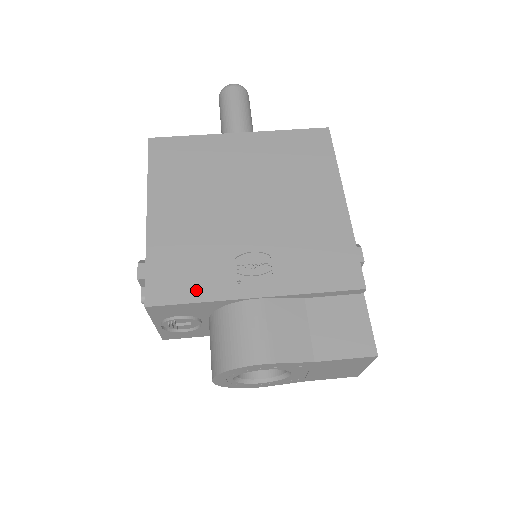
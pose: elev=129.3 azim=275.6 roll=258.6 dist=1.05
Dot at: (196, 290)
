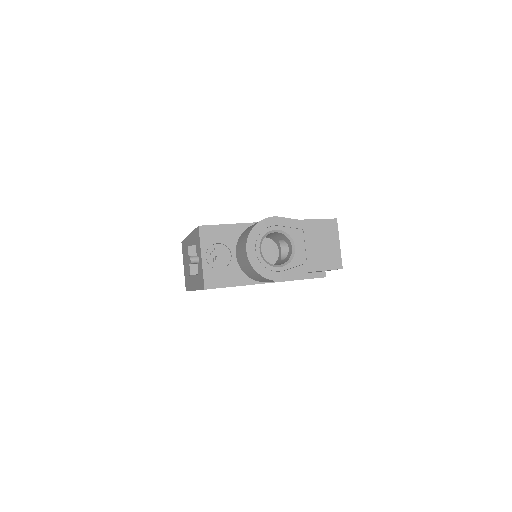
Dot at: occluded
